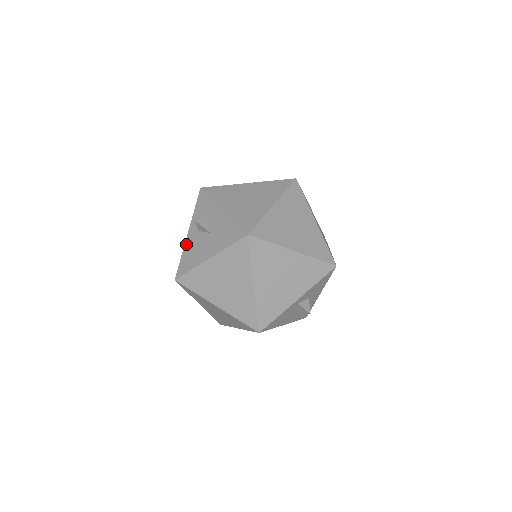
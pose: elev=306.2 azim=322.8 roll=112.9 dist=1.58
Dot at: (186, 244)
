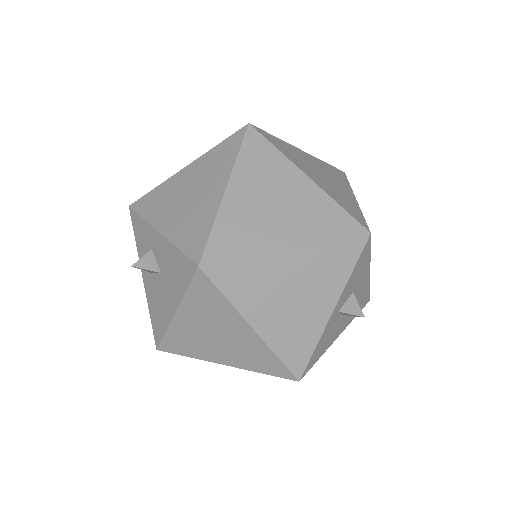
Dot at: (147, 295)
